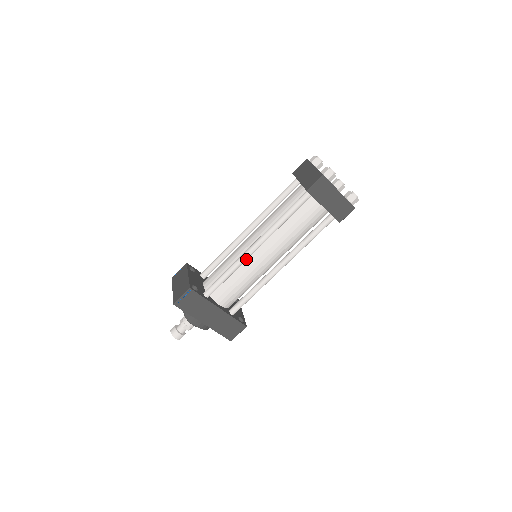
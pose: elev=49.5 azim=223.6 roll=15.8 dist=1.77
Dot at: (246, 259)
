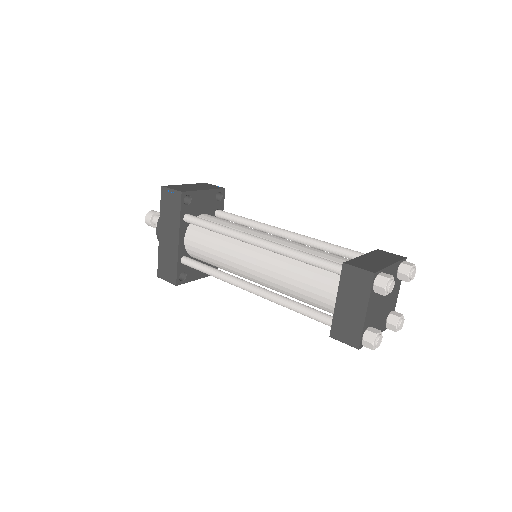
Dot at: (237, 238)
